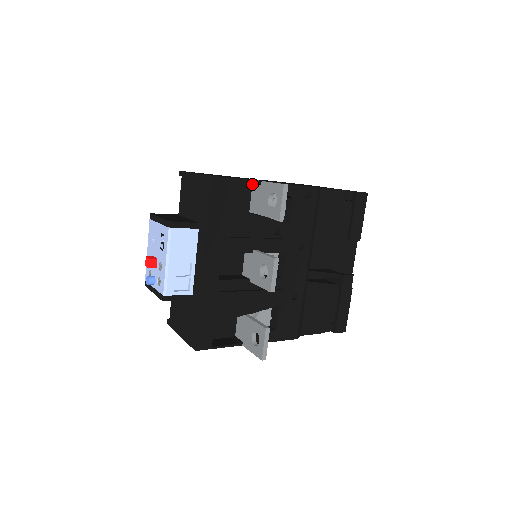
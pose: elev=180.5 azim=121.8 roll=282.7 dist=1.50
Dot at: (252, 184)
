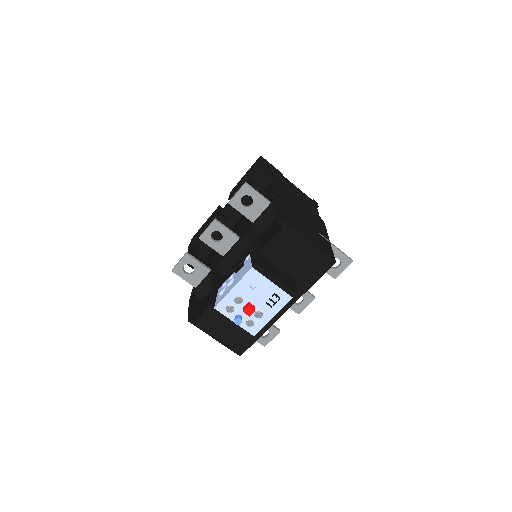
Dot at: occluded
